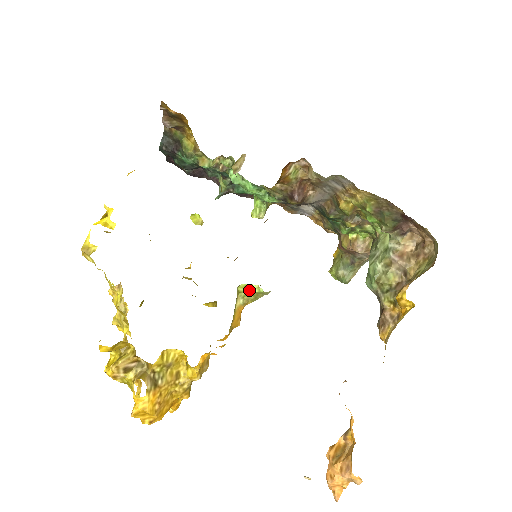
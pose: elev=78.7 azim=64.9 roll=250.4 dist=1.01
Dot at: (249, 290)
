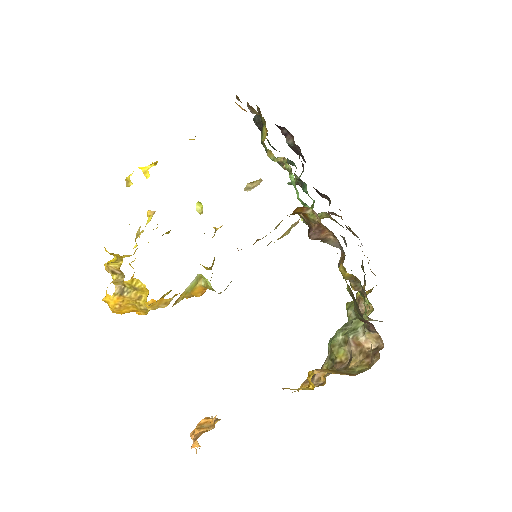
Dot at: (207, 281)
